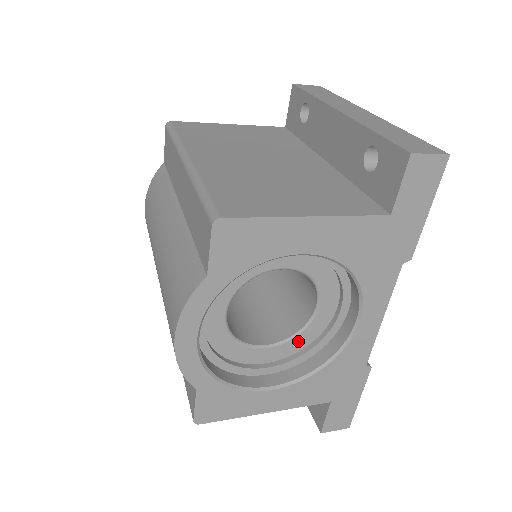
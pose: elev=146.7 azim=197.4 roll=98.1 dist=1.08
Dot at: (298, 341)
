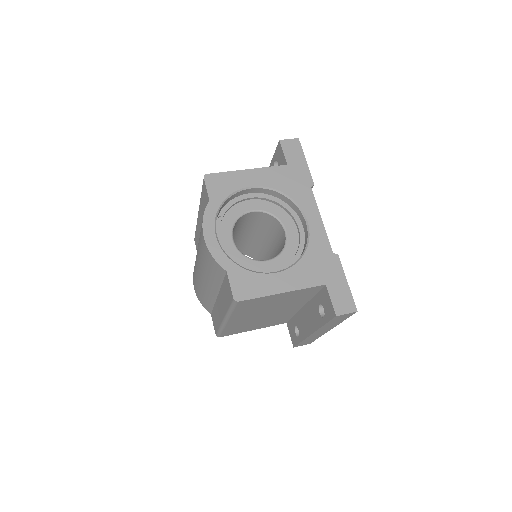
Dot at: (285, 256)
